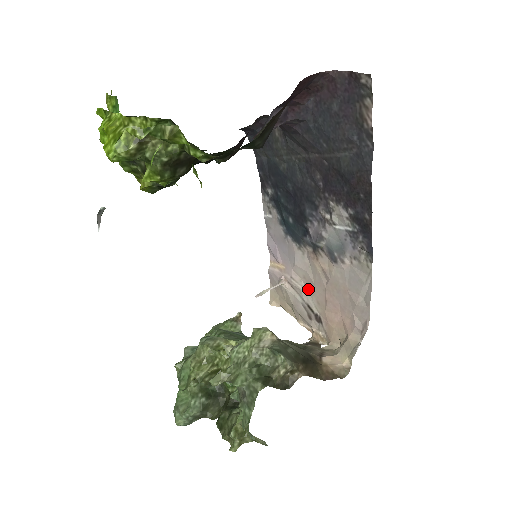
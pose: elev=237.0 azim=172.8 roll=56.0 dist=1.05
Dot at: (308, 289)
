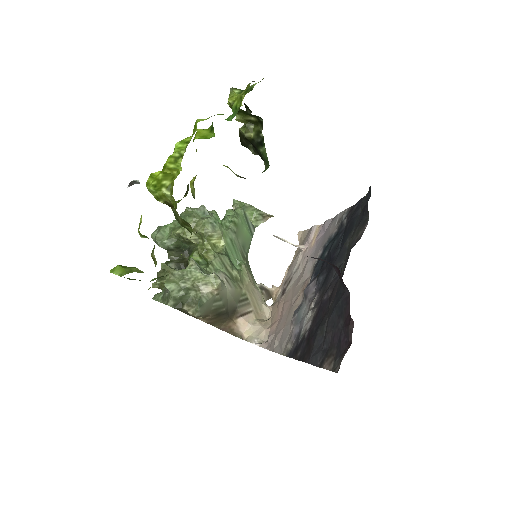
Dot at: (298, 278)
